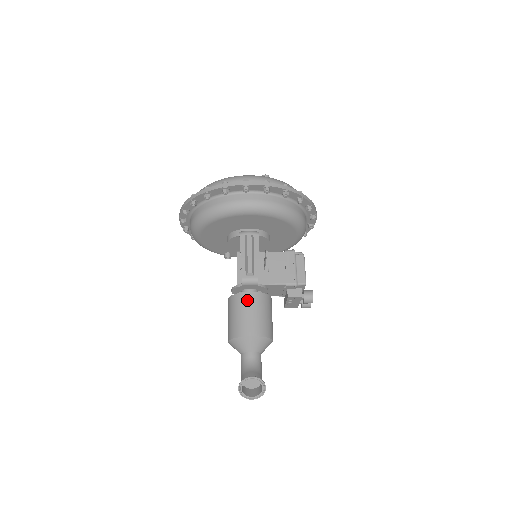
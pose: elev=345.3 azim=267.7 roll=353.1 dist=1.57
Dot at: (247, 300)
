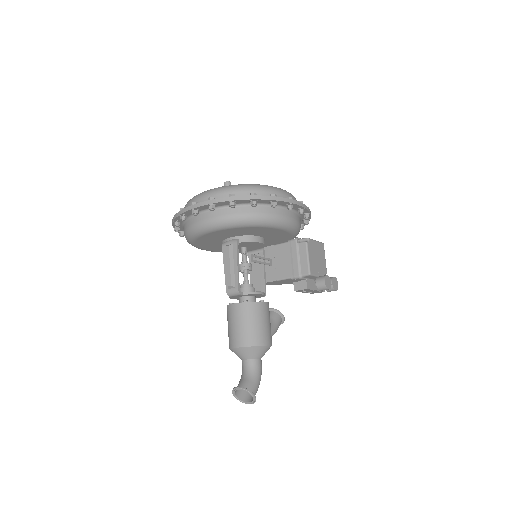
Dot at: (233, 312)
